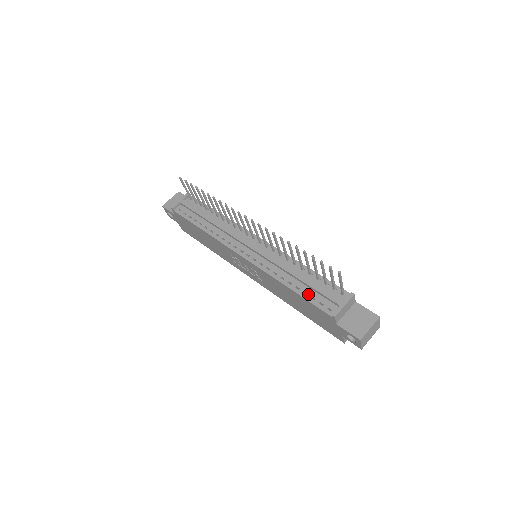
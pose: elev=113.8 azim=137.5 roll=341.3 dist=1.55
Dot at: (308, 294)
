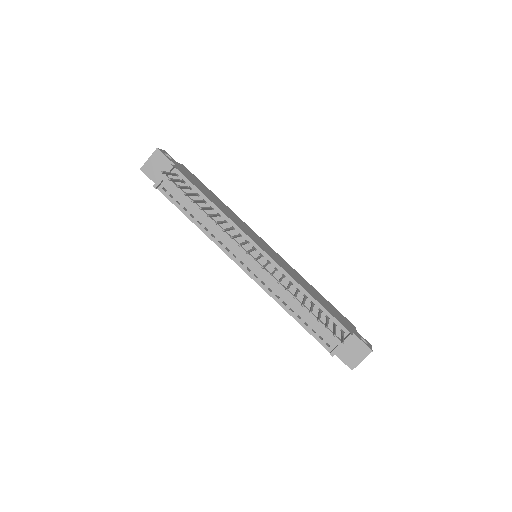
Dot at: (309, 326)
